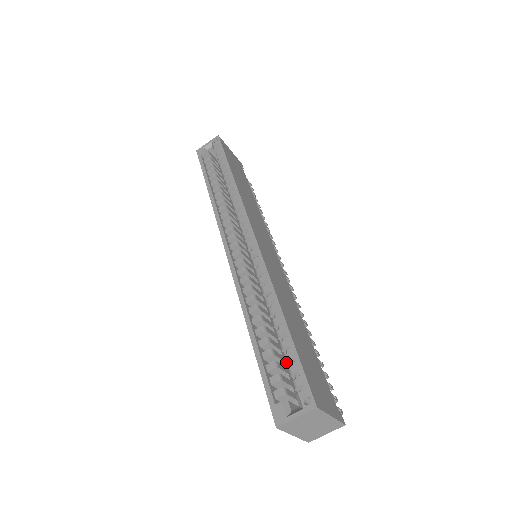
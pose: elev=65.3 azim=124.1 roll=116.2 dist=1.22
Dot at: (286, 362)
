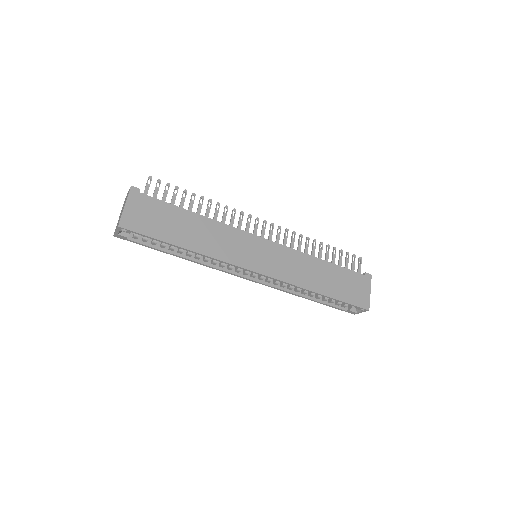
Dot at: occluded
